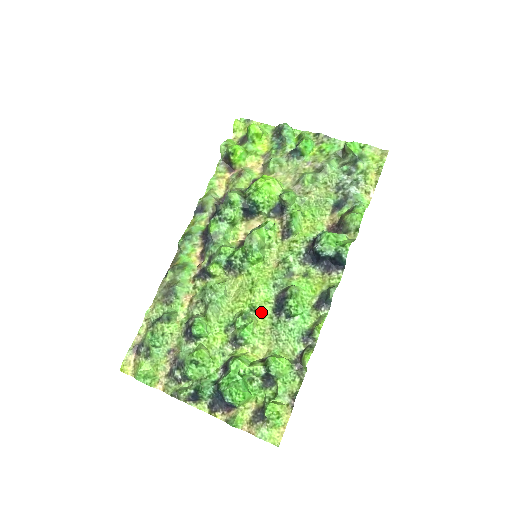
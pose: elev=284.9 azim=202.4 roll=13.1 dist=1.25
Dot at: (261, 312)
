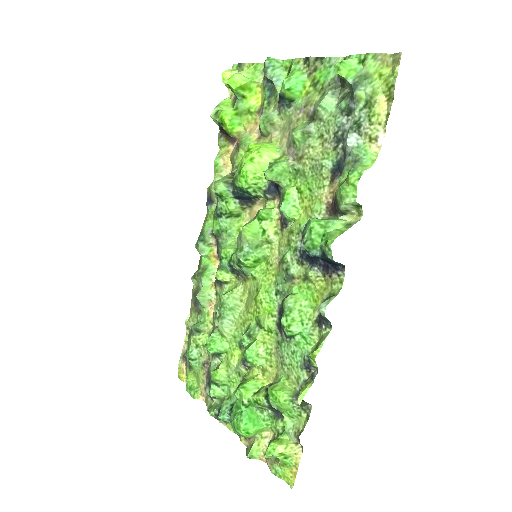
Dot at: (265, 327)
